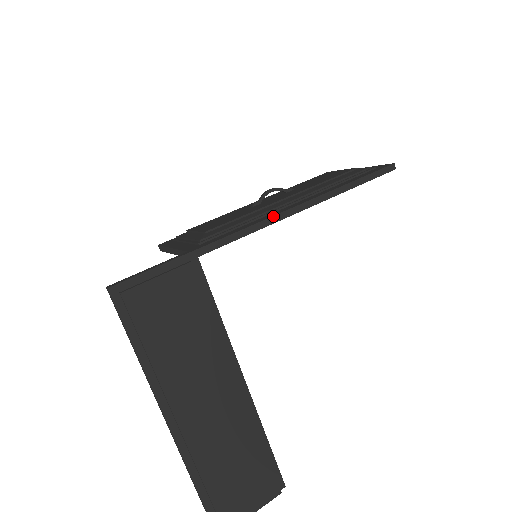
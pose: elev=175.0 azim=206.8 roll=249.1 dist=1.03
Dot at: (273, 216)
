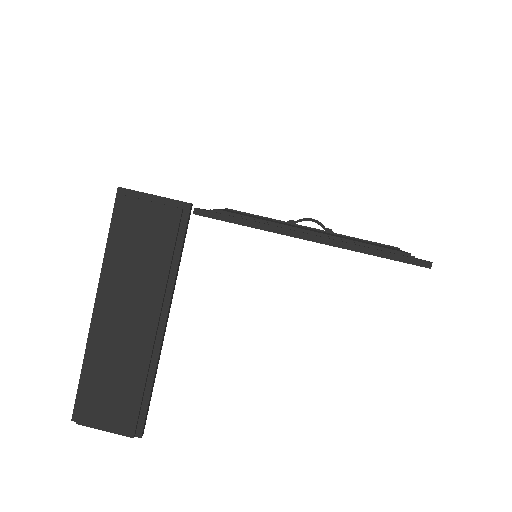
Dot at: (277, 227)
